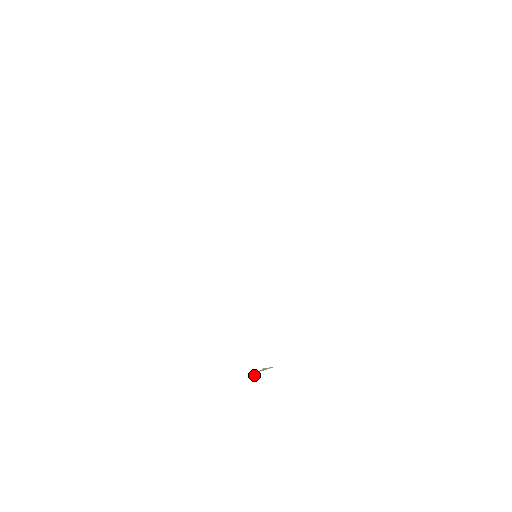
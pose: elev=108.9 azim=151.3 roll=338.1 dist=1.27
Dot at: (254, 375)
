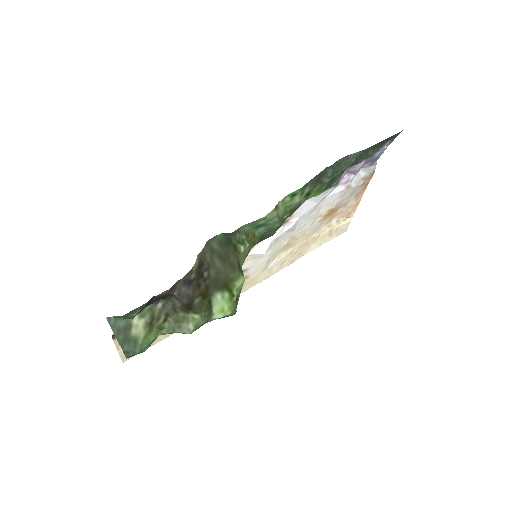
Dot at: (180, 329)
